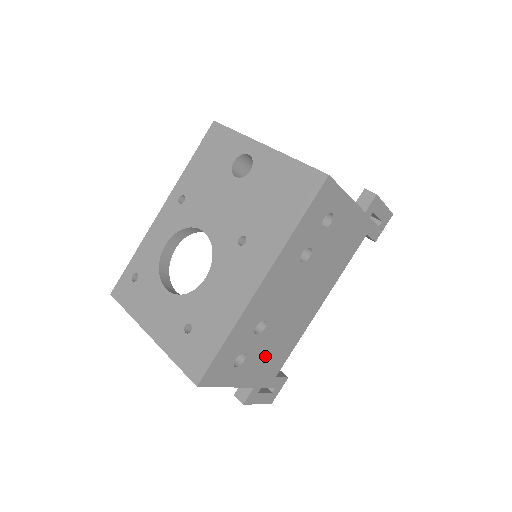
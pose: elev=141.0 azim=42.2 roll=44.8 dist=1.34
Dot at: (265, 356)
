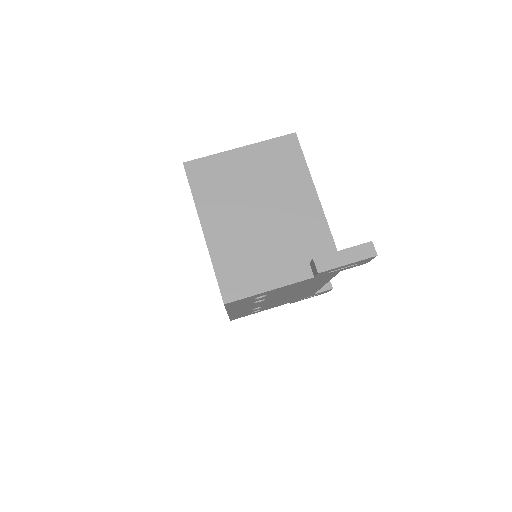
Dot at: (284, 302)
